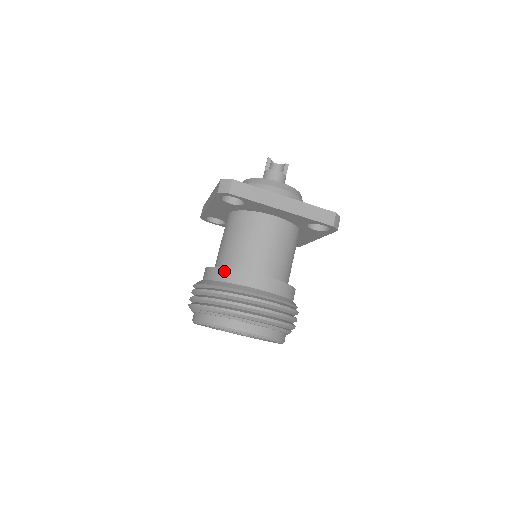
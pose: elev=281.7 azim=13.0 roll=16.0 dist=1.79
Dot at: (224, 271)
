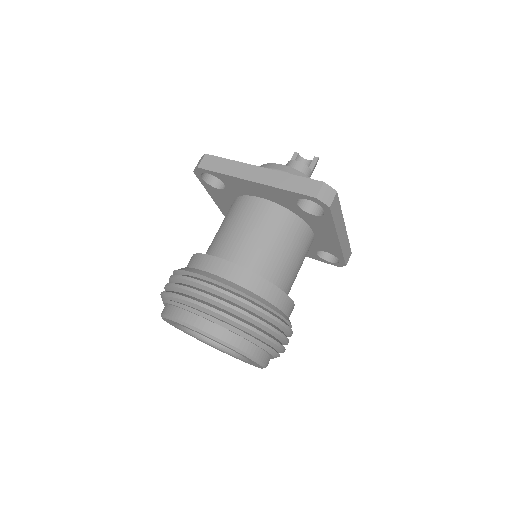
Dot at: (192, 257)
